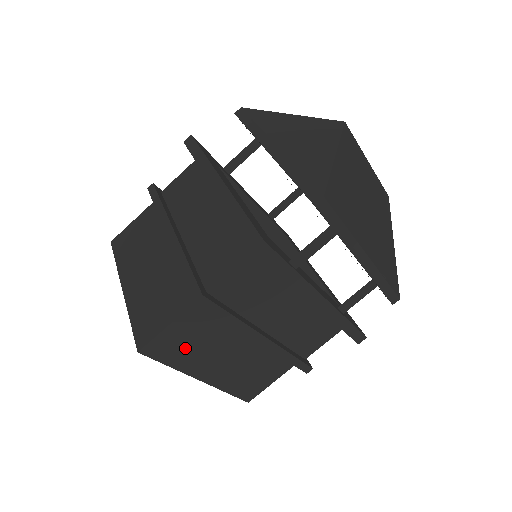
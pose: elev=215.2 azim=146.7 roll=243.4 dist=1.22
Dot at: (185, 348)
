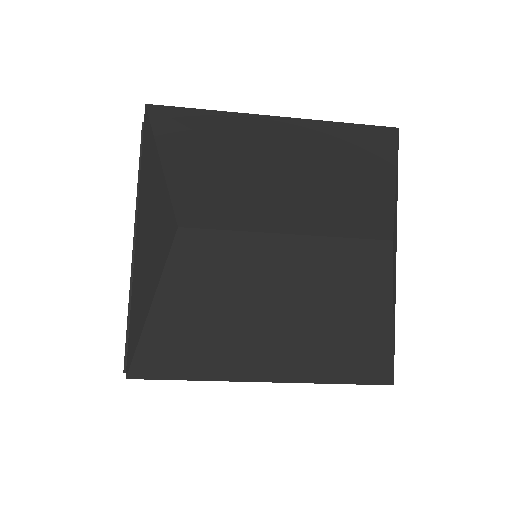
Dot at: occluded
